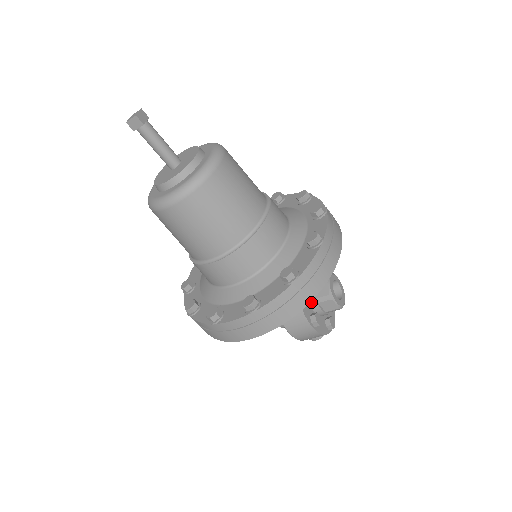
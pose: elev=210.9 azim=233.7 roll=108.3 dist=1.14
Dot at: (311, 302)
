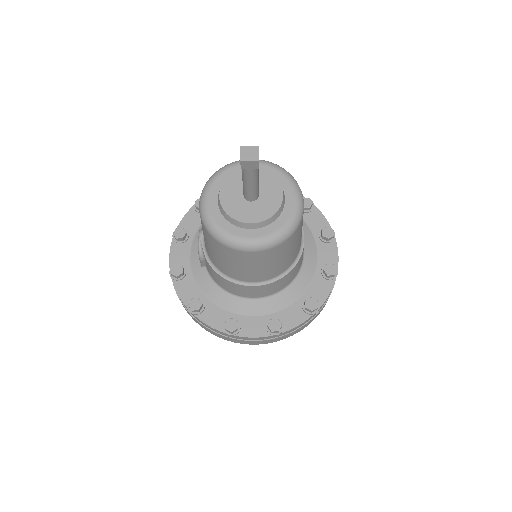
Dot at: occluded
